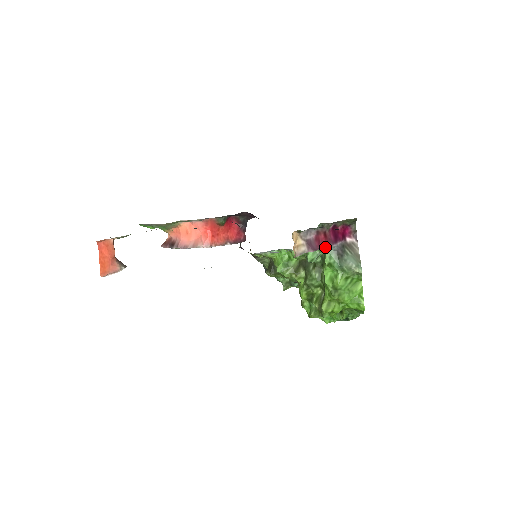
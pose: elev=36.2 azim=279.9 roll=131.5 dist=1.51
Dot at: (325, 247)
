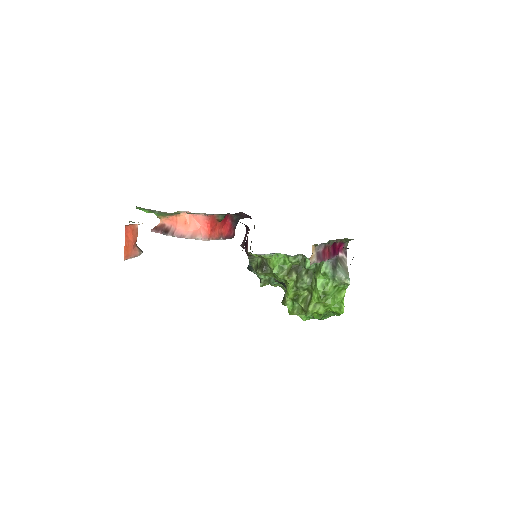
Dot at: (327, 259)
